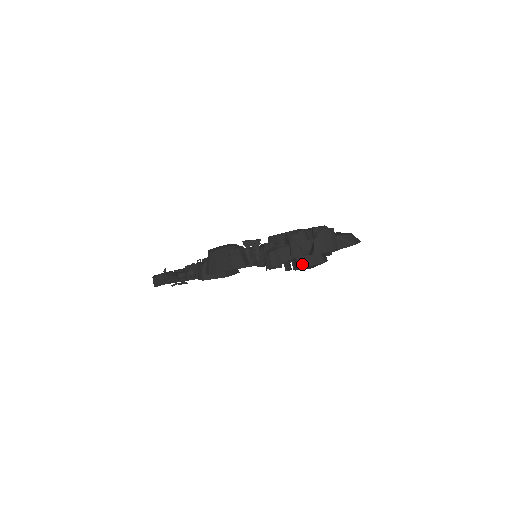
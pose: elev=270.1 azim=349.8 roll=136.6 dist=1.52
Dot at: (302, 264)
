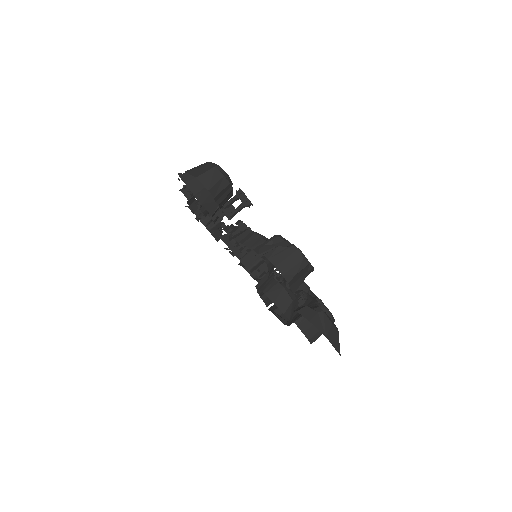
Dot at: (267, 289)
